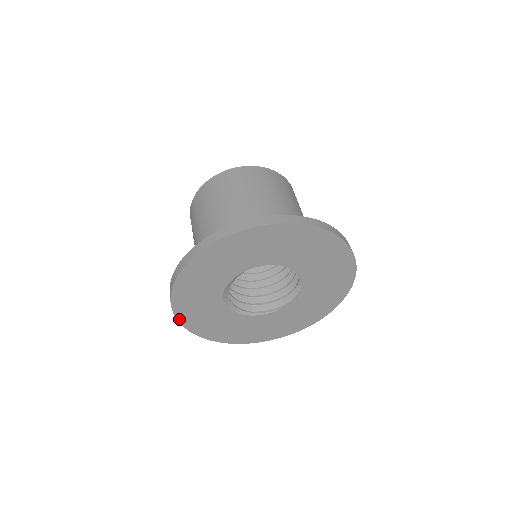
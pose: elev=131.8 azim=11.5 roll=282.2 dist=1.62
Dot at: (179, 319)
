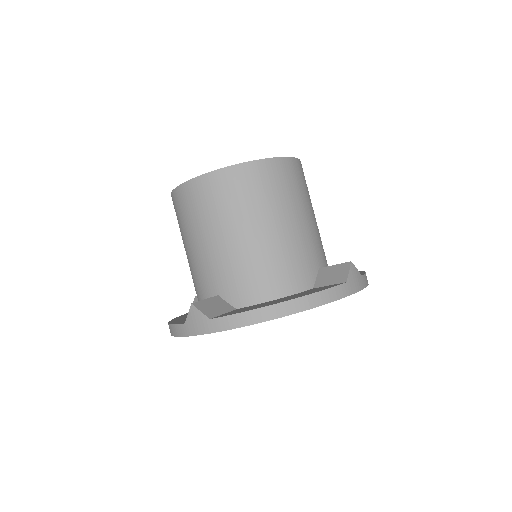
Dot at: occluded
